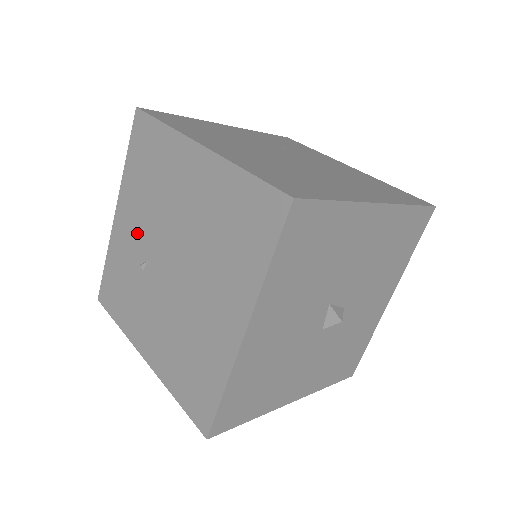
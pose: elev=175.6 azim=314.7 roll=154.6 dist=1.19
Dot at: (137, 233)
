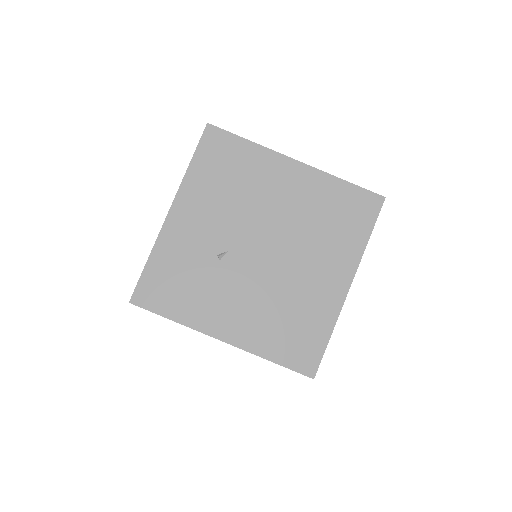
Dot at: (209, 228)
